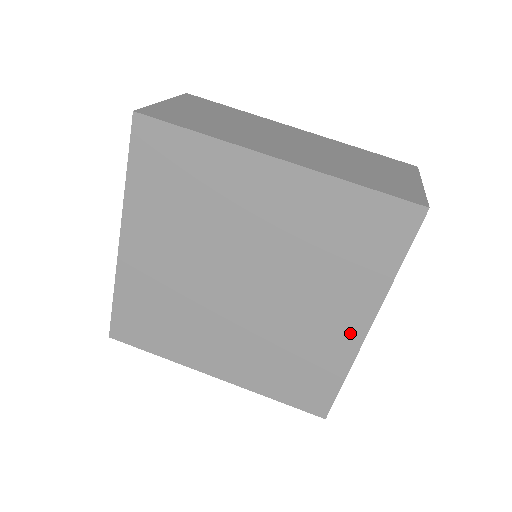
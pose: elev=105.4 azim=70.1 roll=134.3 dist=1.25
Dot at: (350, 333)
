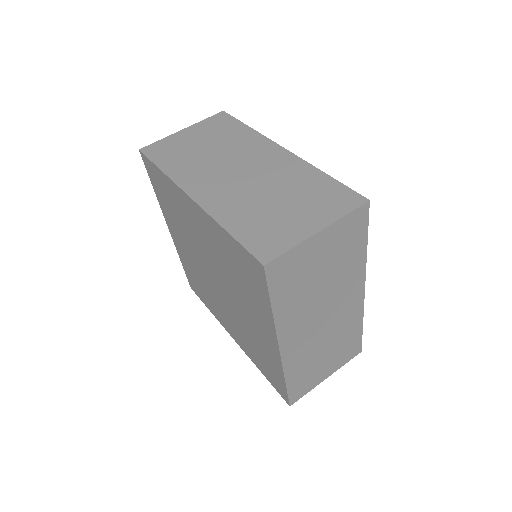
Dot at: (272, 346)
